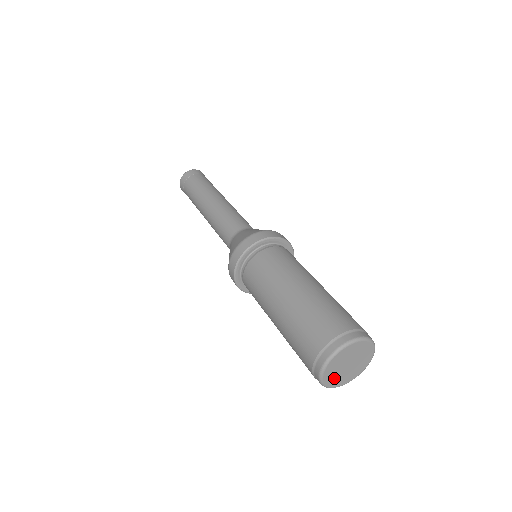
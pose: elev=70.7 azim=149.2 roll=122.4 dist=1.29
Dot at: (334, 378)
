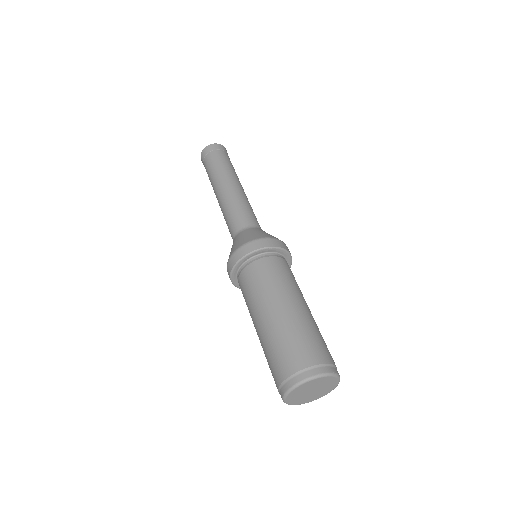
Dot at: (307, 399)
